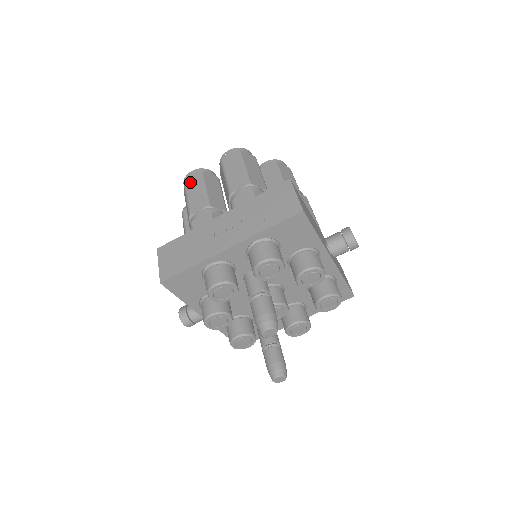
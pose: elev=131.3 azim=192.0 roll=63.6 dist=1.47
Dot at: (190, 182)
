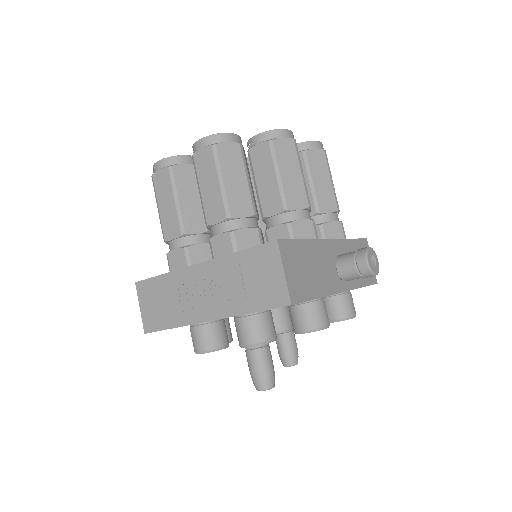
Dot at: (158, 183)
